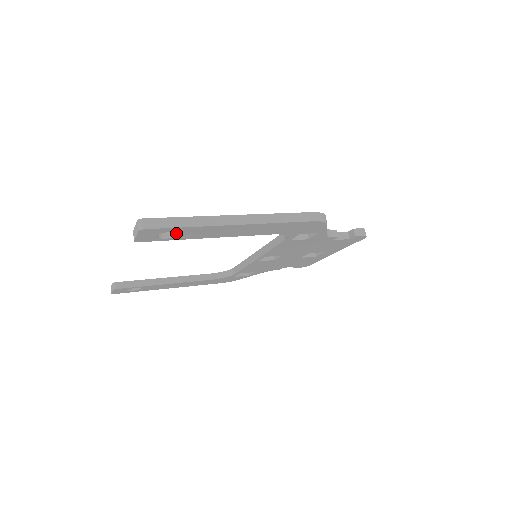
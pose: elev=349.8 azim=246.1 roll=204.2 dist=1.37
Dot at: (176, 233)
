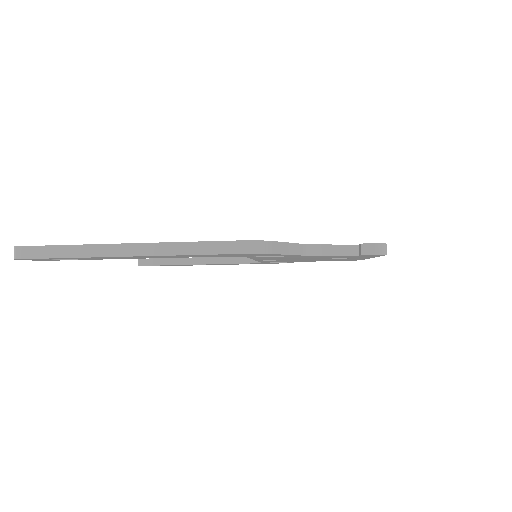
Dot at: occluded
